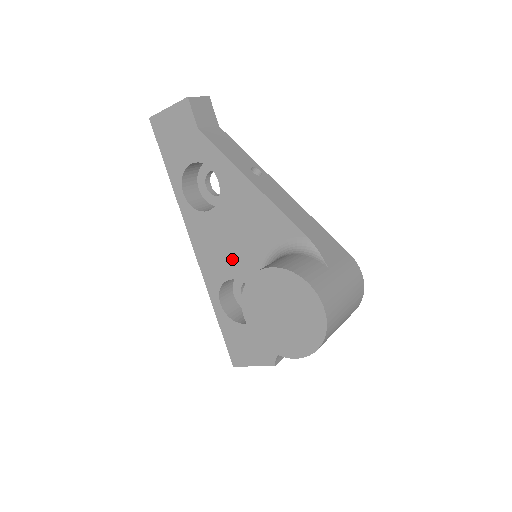
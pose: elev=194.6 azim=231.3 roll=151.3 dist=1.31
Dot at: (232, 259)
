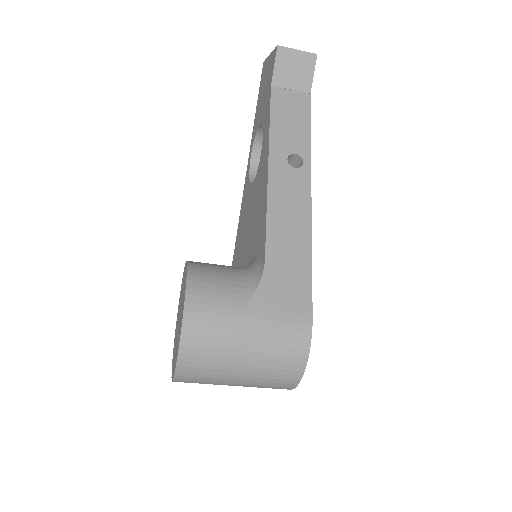
Dot at: (243, 246)
